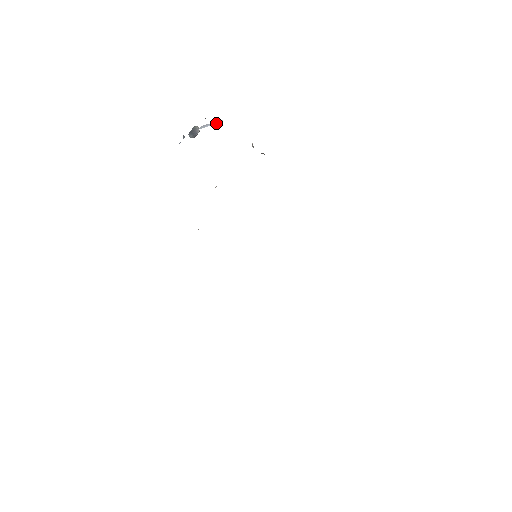
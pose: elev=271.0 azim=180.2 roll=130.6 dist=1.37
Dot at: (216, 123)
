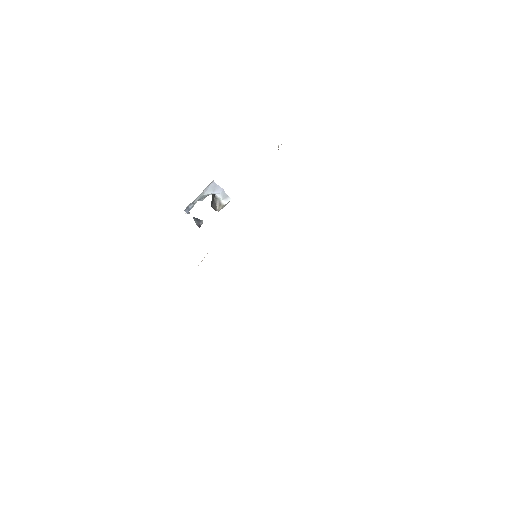
Dot at: (224, 200)
